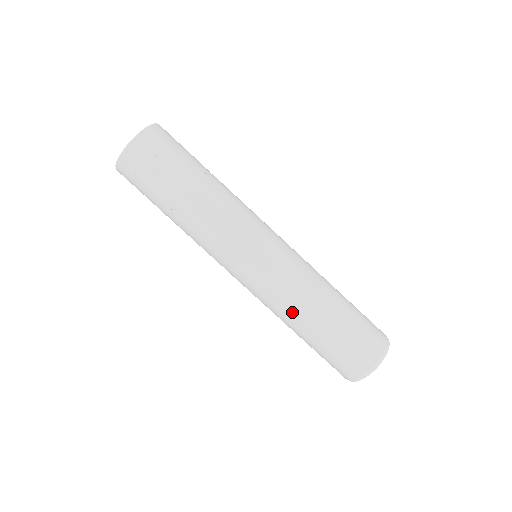
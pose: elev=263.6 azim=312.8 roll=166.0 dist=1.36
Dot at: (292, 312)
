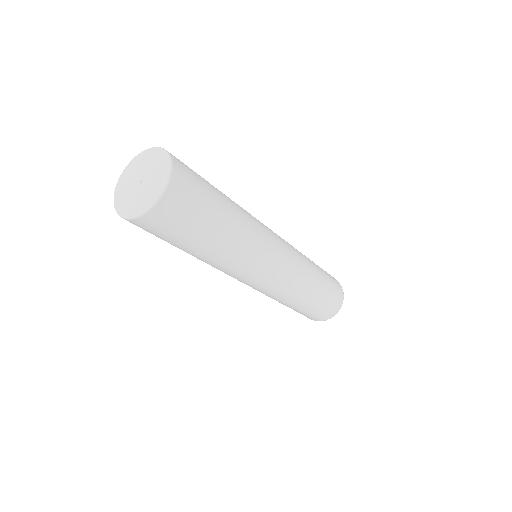
Dot at: occluded
